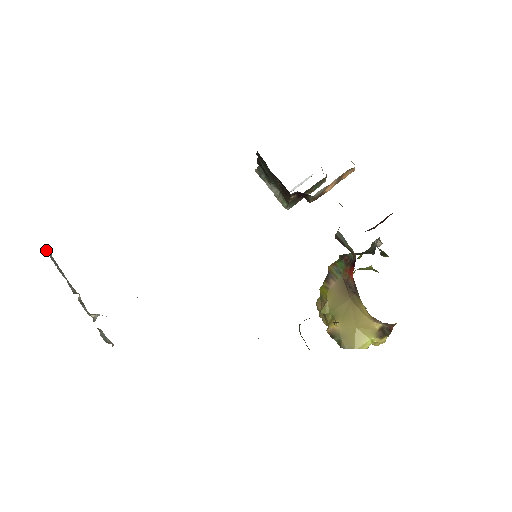
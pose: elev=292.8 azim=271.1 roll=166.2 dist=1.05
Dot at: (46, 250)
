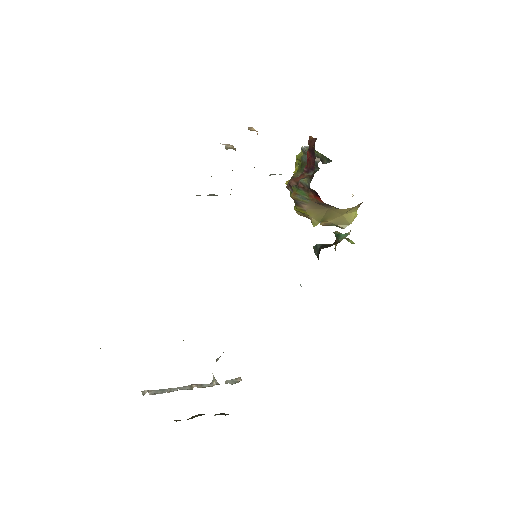
Dot at: (149, 394)
